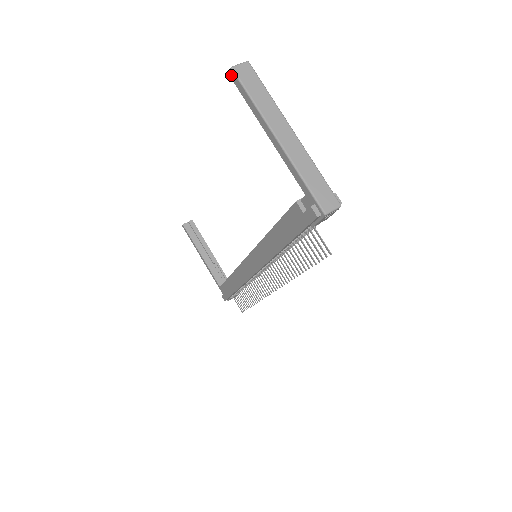
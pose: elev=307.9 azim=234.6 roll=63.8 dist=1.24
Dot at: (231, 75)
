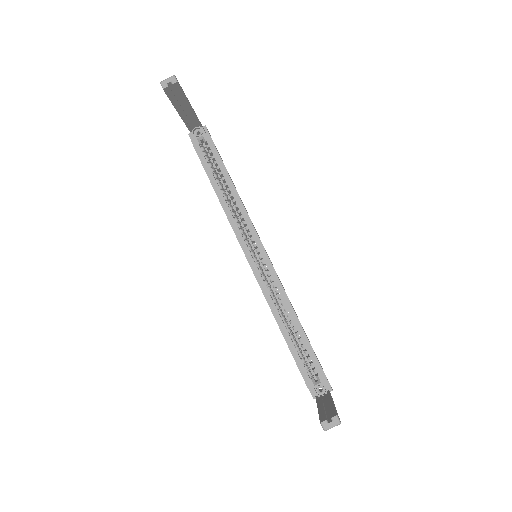
Dot at: (321, 425)
